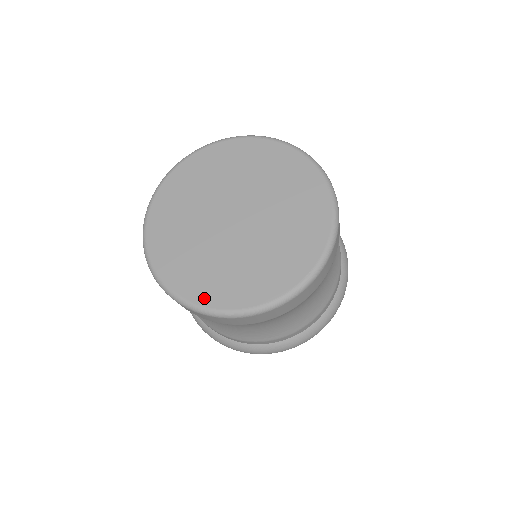
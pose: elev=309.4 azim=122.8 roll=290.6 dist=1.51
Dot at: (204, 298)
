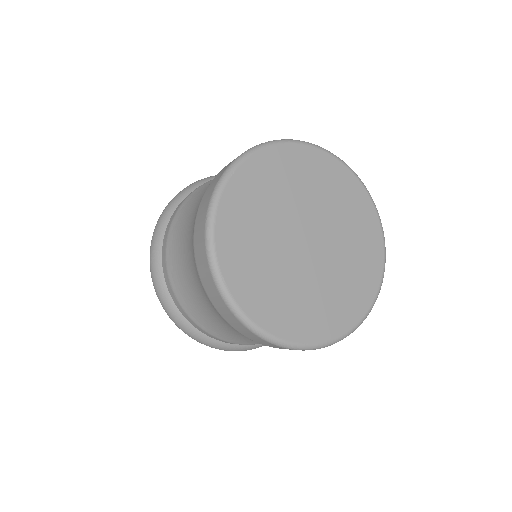
Dot at: (229, 269)
